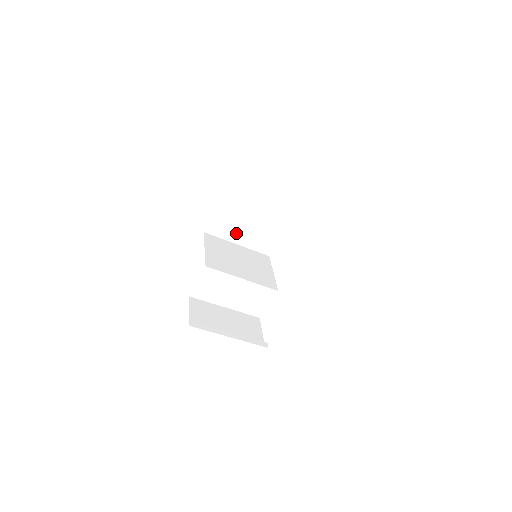
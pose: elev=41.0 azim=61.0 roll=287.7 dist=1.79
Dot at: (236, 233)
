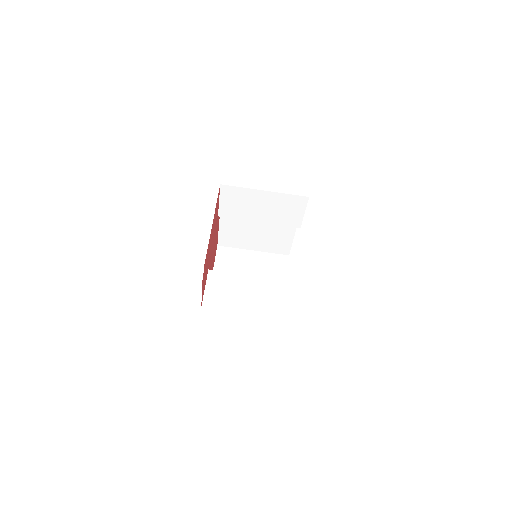
Dot at: occluded
